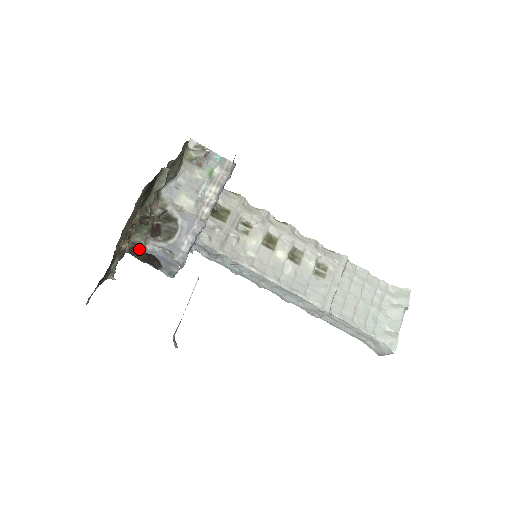
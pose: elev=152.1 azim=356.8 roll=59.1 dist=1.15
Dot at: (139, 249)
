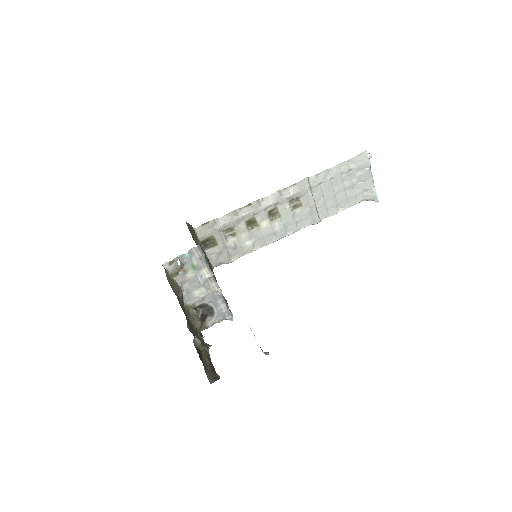
Dot at: occluded
